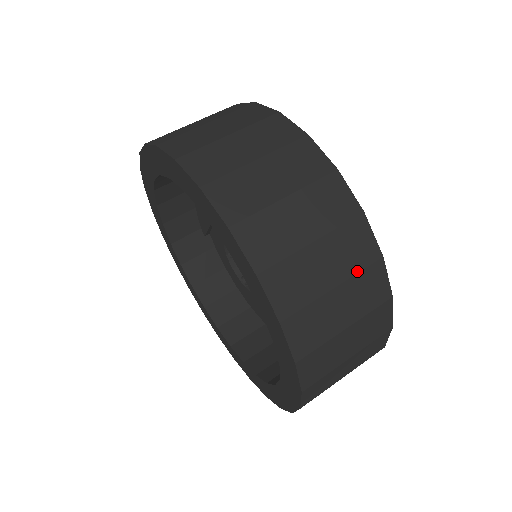
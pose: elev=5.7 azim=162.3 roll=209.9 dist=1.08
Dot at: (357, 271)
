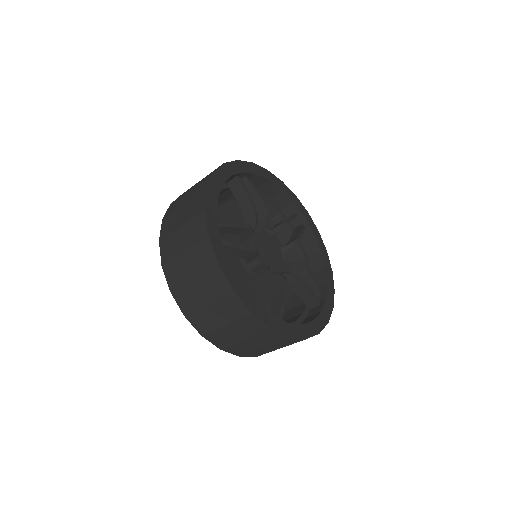
Dot at: (275, 343)
